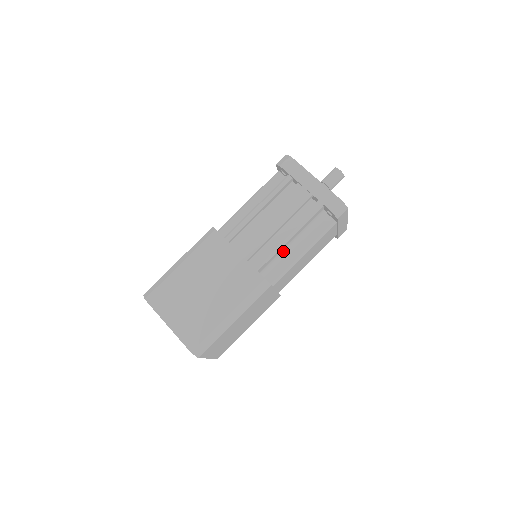
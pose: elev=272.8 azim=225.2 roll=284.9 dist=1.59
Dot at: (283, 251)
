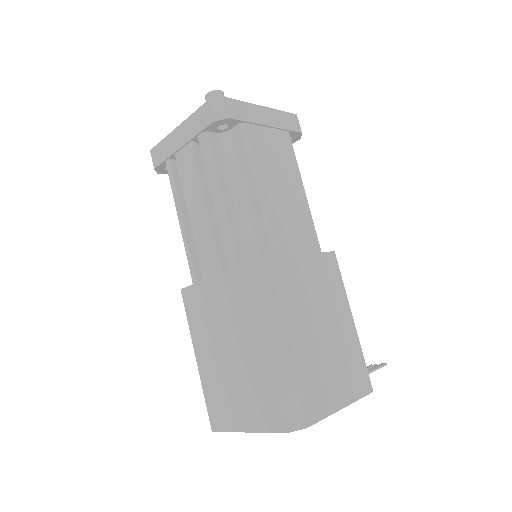
Dot at: (241, 217)
